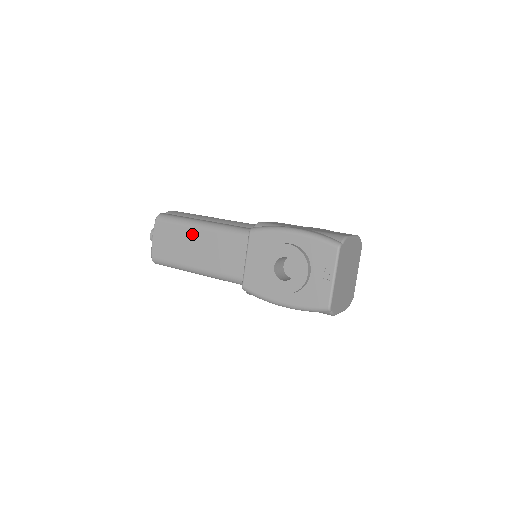
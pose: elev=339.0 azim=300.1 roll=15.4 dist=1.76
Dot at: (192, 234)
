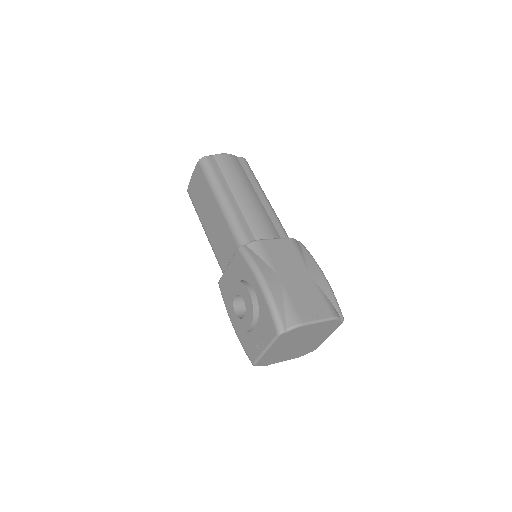
Dot at: (212, 201)
